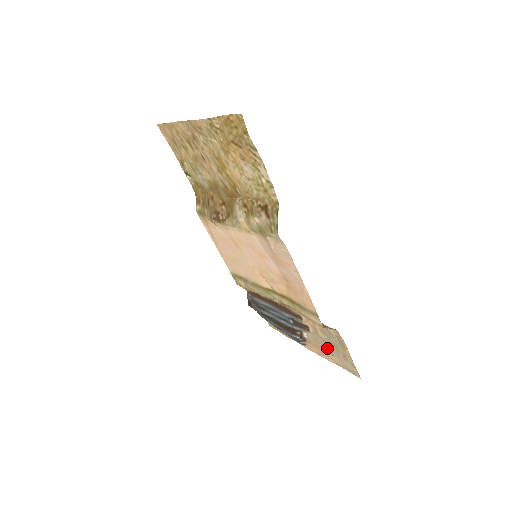
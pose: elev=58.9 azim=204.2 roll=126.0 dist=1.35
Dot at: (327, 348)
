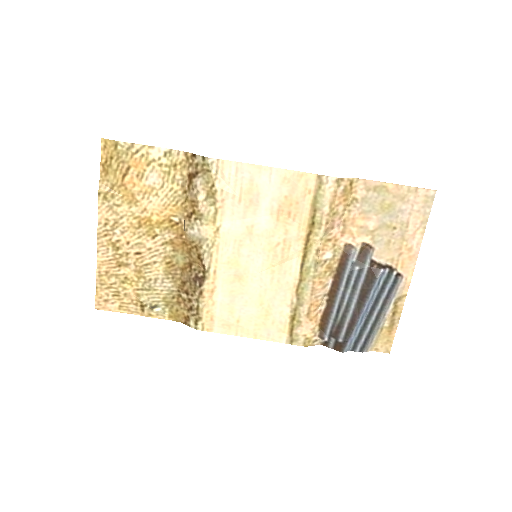
Dot at: (395, 228)
